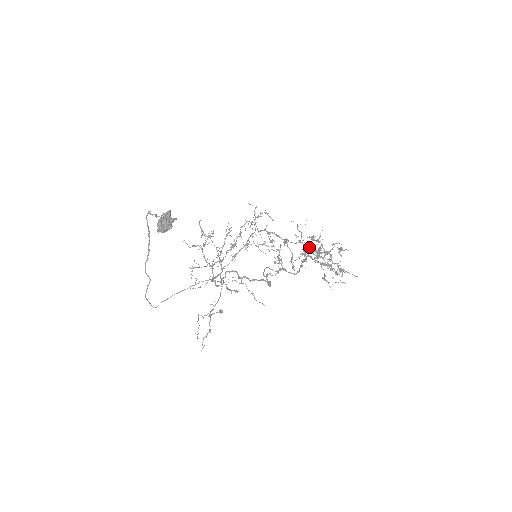
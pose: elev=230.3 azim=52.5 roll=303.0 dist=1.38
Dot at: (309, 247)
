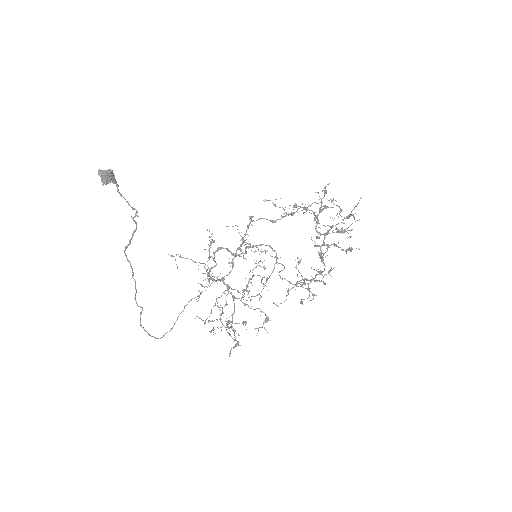
Dot at: (316, 238)
